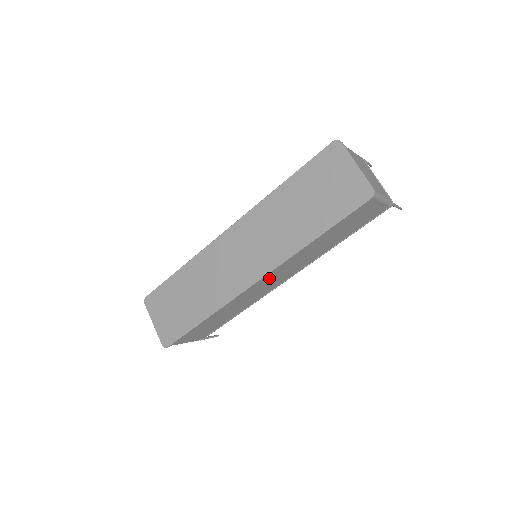
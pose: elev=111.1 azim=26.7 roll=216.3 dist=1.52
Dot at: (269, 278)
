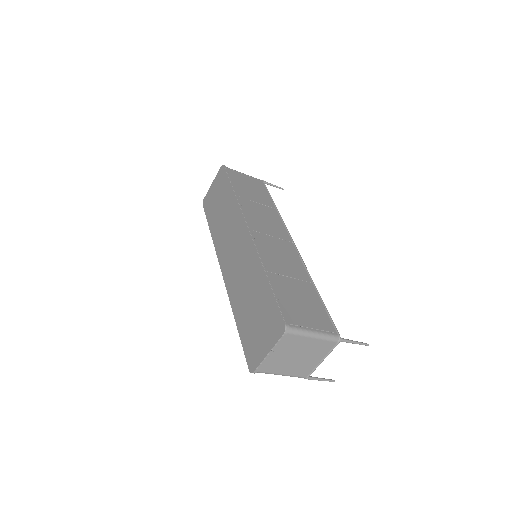
Dot at: occluded
